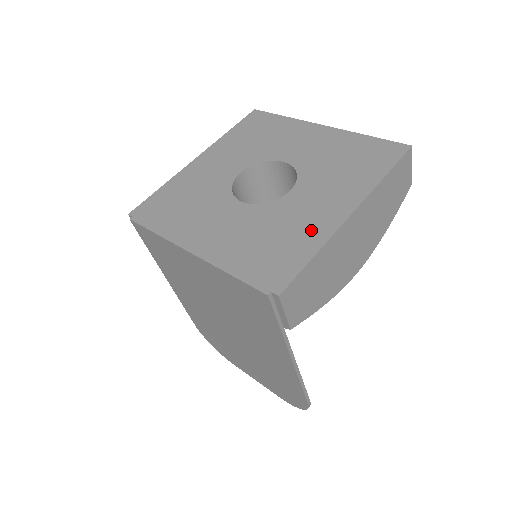
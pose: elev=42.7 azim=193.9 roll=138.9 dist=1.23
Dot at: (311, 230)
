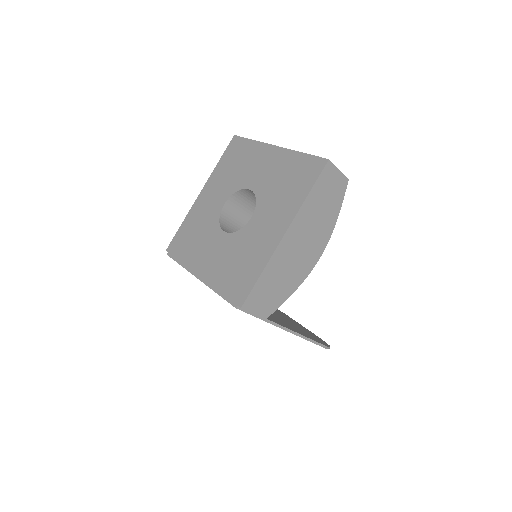
Dot at: (260, 252)
